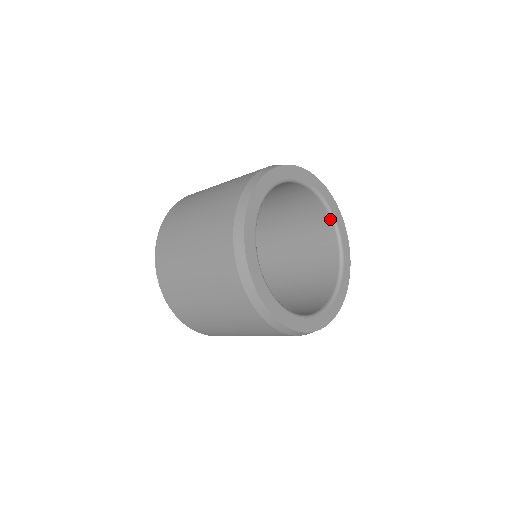
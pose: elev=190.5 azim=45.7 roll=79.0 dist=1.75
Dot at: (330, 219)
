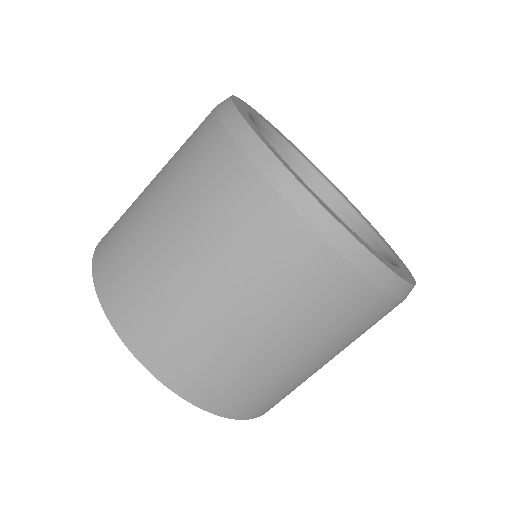
Dot at: (335, 196)
